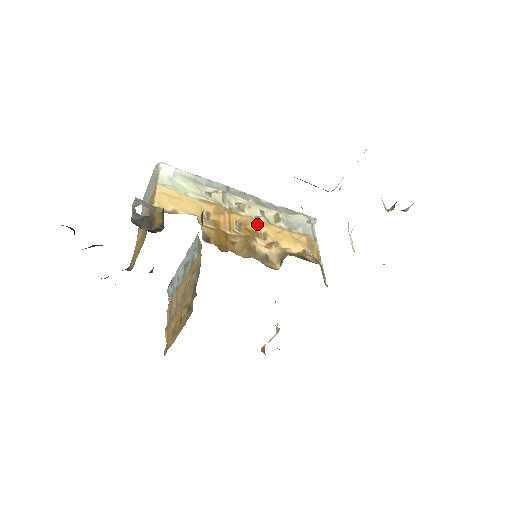
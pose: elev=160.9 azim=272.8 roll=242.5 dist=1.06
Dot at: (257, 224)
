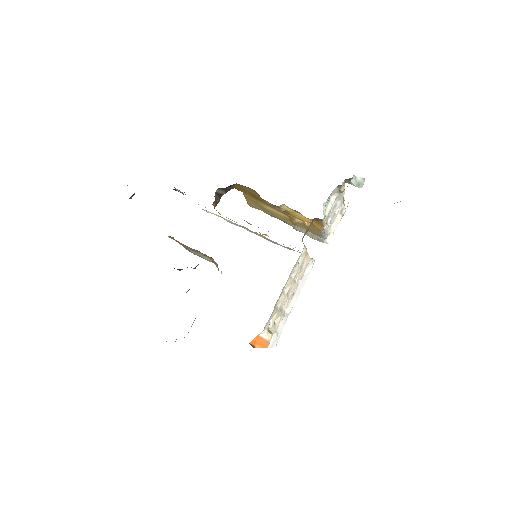
Dot at: occluded
